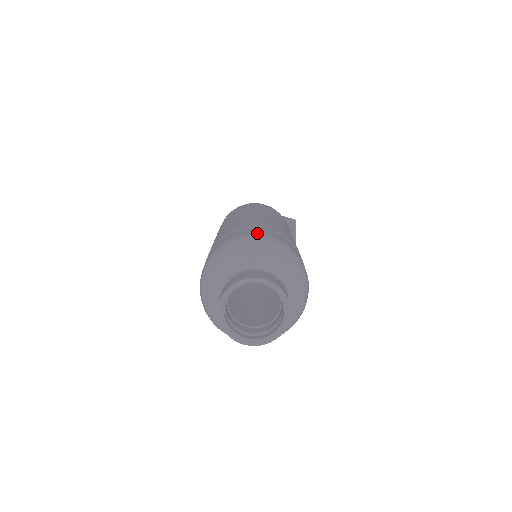
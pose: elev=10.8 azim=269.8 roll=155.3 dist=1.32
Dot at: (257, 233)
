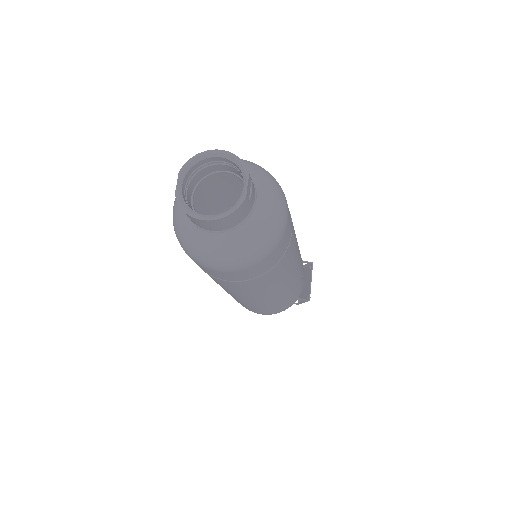
Dot at: occluded
